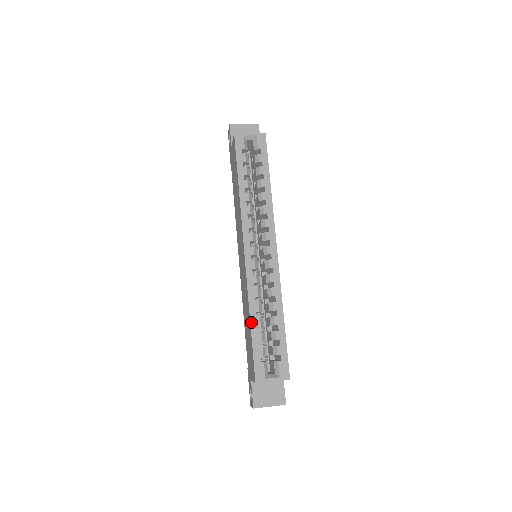
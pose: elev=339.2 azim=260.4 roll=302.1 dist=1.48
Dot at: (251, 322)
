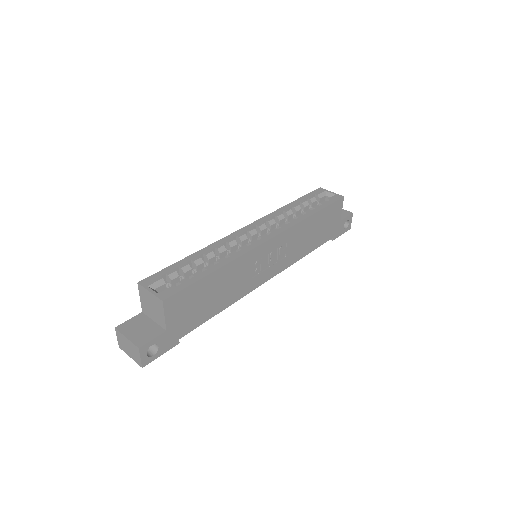
Dot at: (191, 255)
